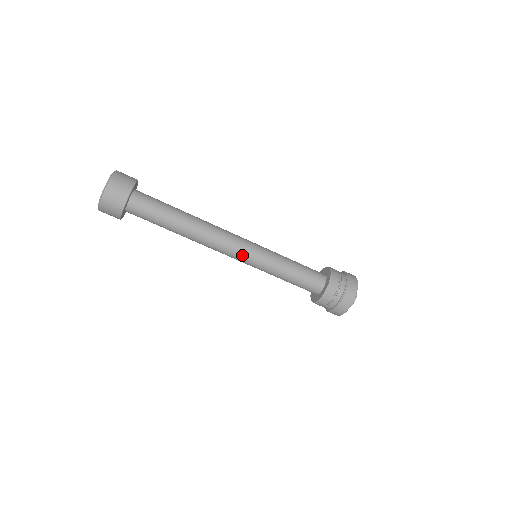
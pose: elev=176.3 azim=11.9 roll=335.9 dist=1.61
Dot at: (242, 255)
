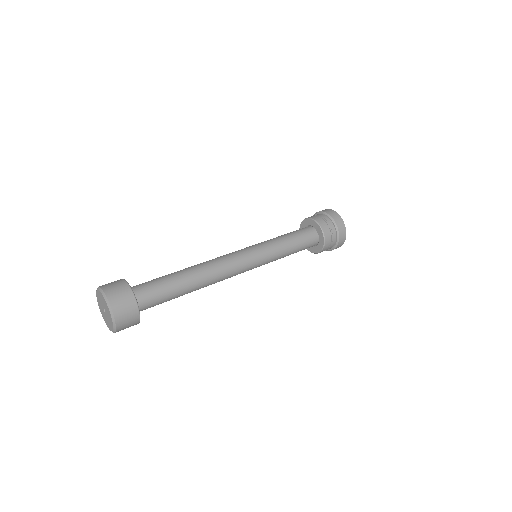
Dot at: (248, 258)
